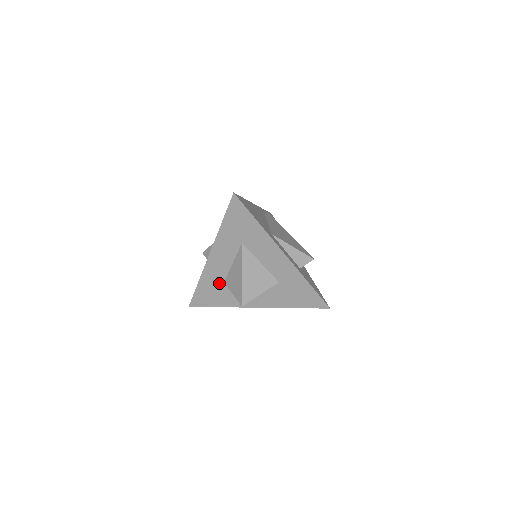
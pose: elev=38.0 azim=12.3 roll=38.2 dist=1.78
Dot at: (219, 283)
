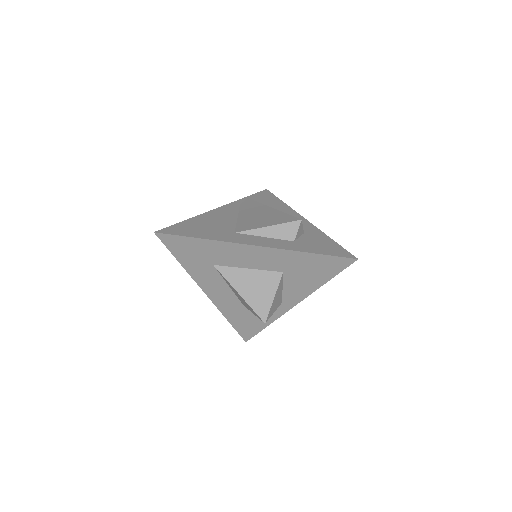
Dot at: (241, 309)
